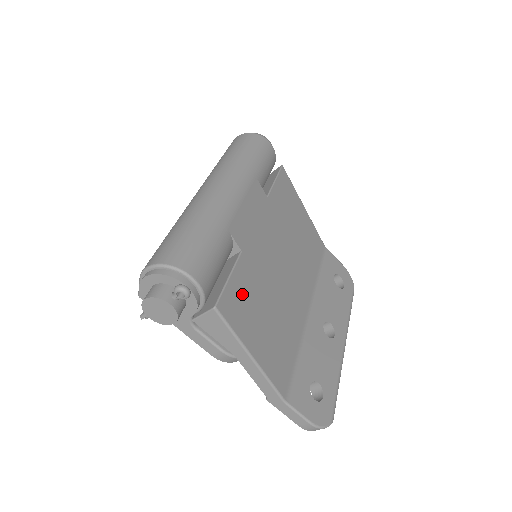
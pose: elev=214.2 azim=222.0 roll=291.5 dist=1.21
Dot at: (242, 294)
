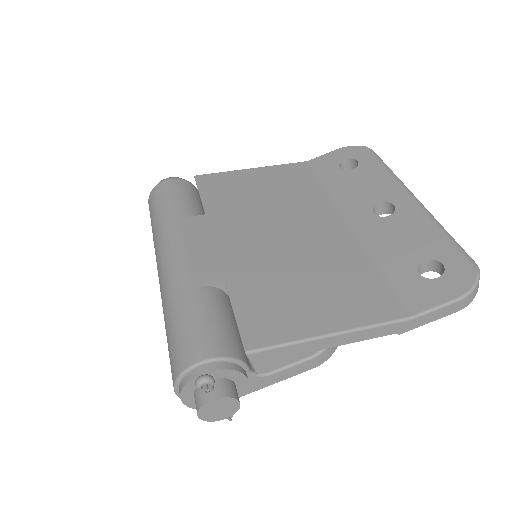
Dot at: (262, 307)
